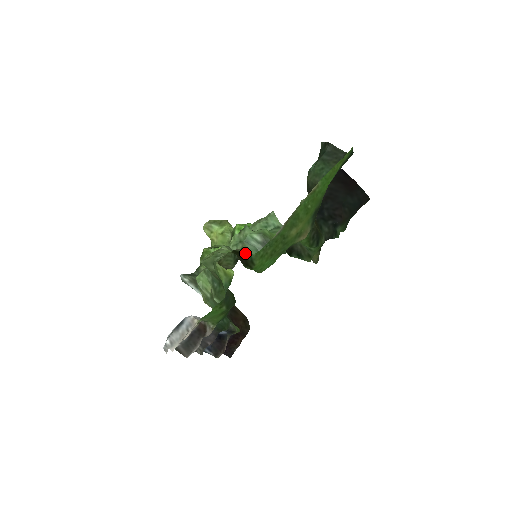
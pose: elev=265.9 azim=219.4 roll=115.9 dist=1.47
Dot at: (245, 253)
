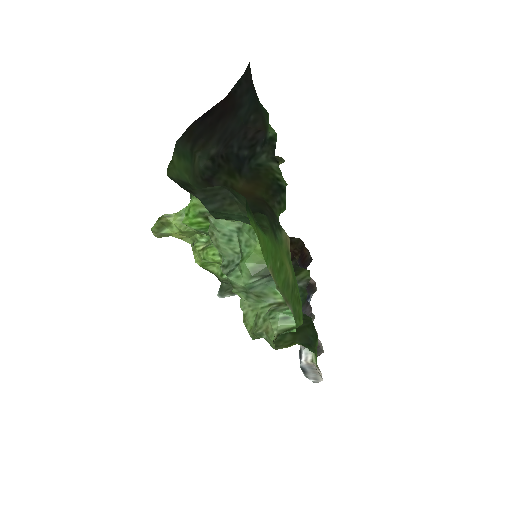
Dot at: (286, 332)
